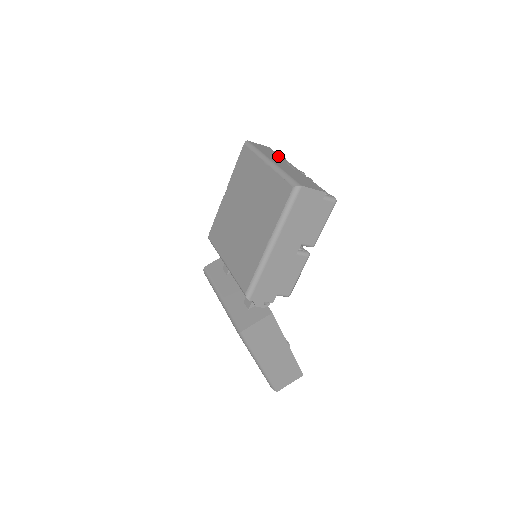
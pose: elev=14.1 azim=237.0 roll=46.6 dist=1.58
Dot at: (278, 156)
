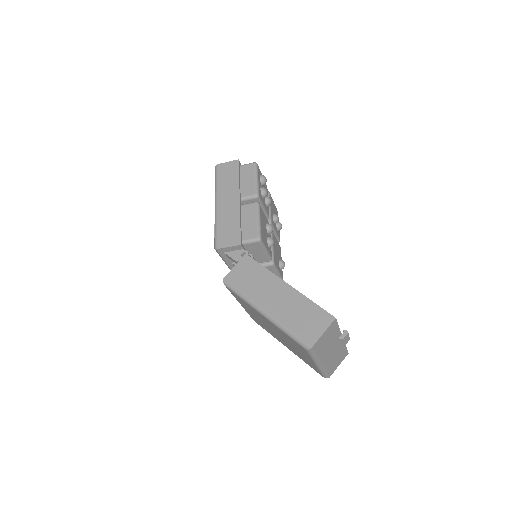
Dot at: occluded
